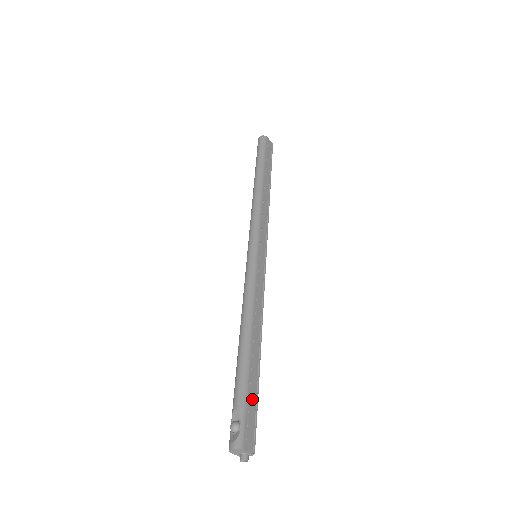
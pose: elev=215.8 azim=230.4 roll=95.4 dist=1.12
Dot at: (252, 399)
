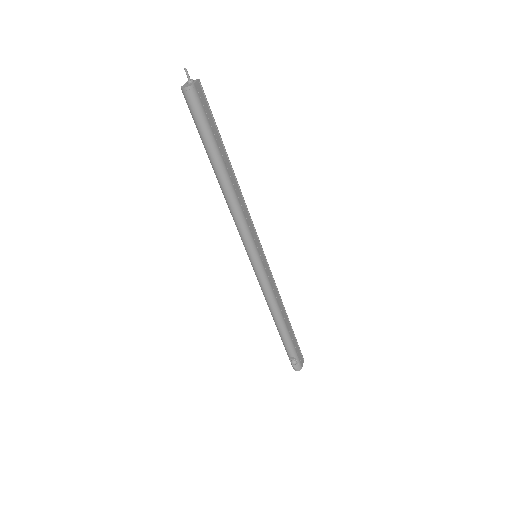
Dot at: (296, 345)
